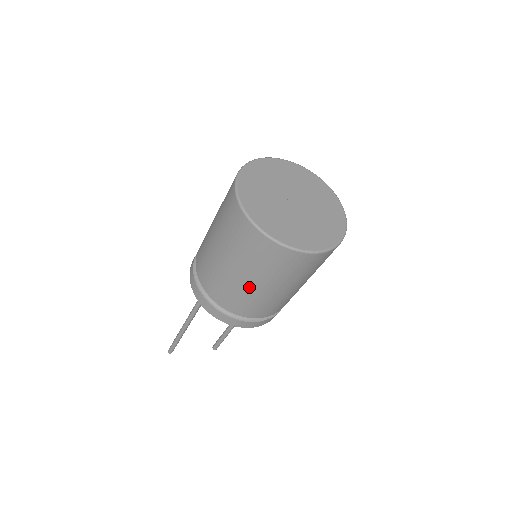
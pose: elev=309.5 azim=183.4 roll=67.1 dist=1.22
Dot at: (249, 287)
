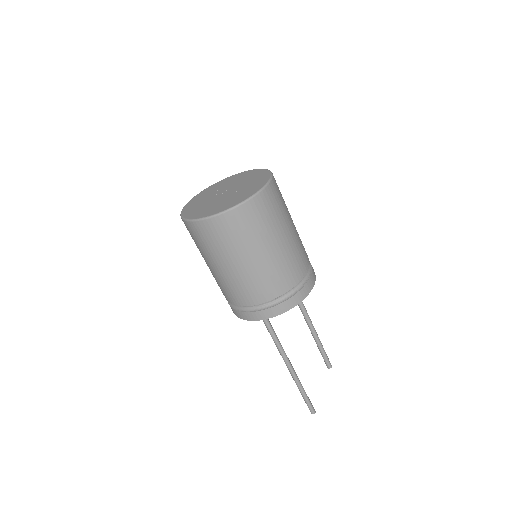
Dot at: (269, 258)
